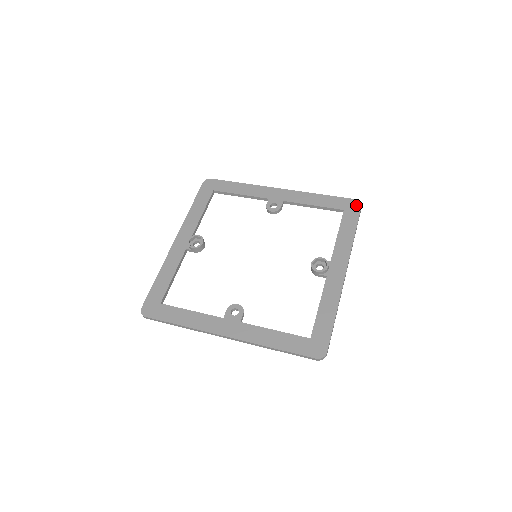
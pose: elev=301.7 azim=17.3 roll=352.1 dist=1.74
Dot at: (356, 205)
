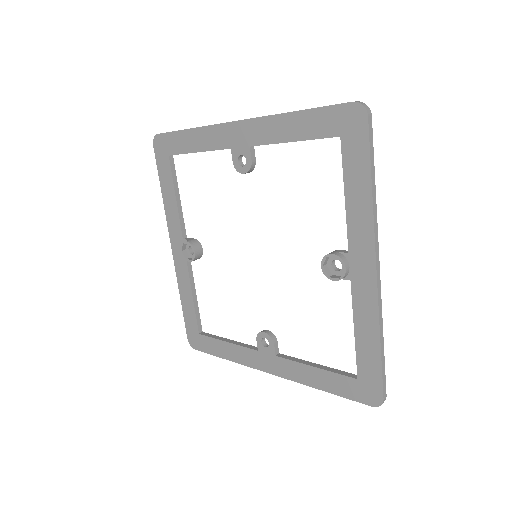
Dot at: (357, 117)
